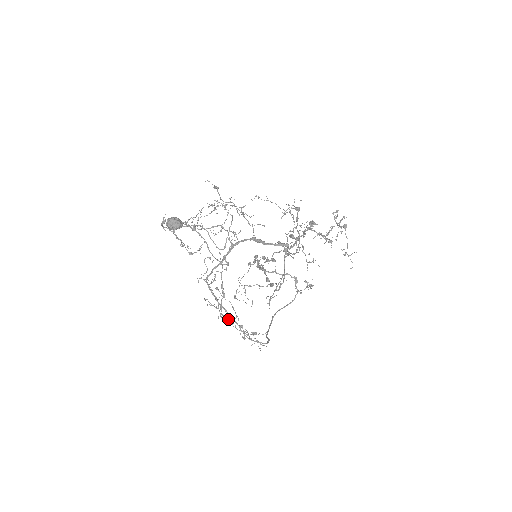
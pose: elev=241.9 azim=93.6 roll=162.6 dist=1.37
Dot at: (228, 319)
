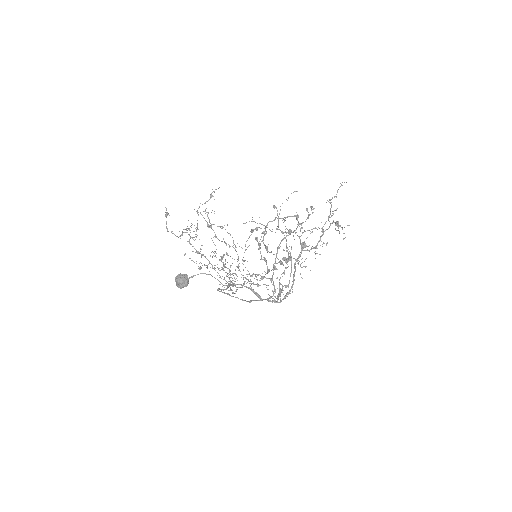
Dot at: occluded
